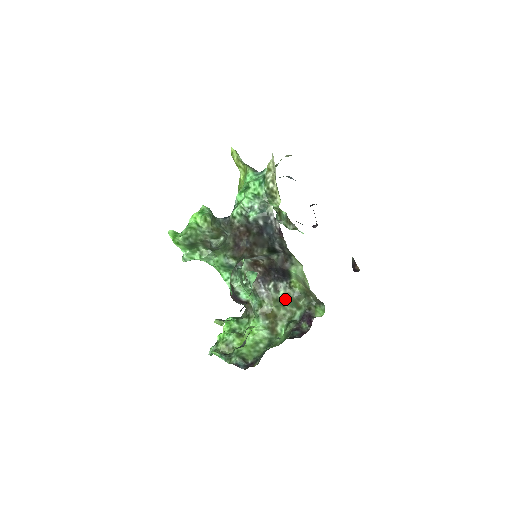
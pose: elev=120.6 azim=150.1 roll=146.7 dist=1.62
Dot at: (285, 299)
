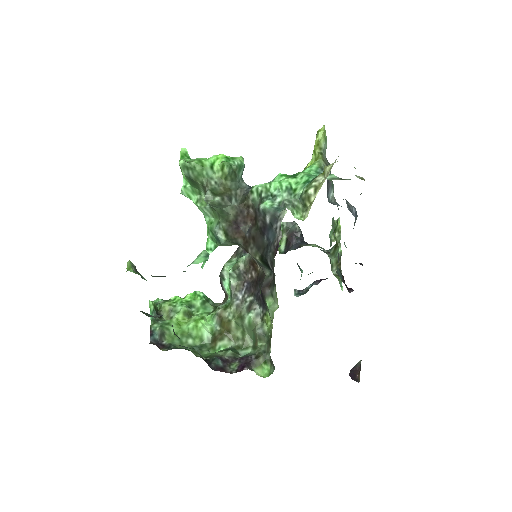
Dot at: (249, 325)
